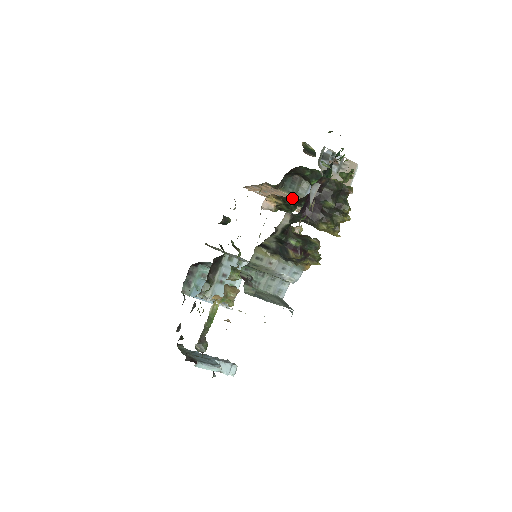
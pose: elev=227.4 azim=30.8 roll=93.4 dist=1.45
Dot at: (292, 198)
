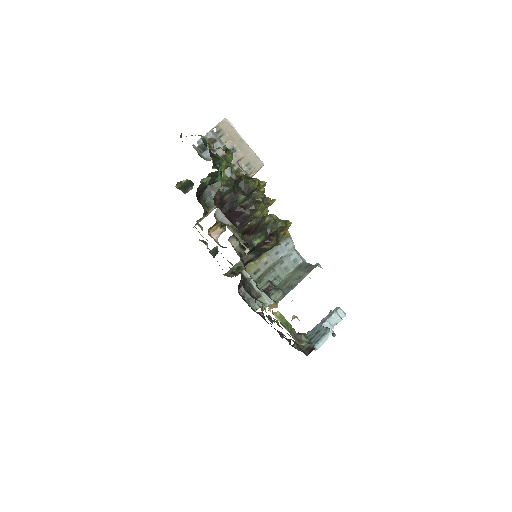
Dot at: occluded
